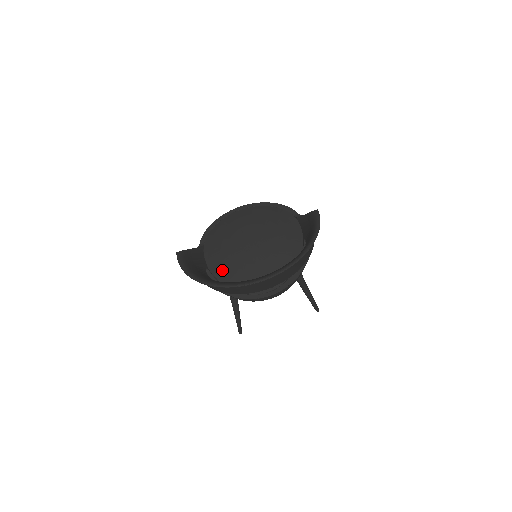
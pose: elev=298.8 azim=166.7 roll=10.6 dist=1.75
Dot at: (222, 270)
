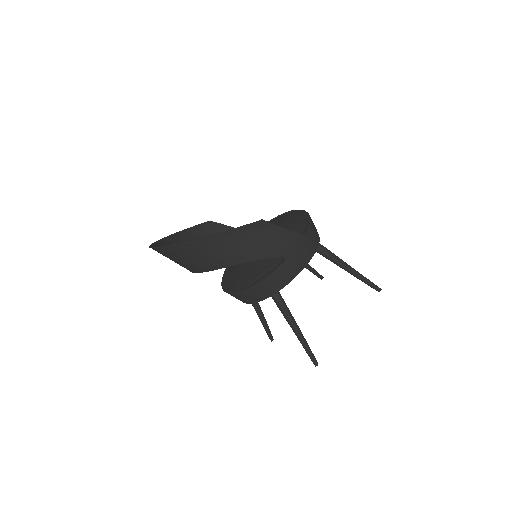
Dot at: occluded
